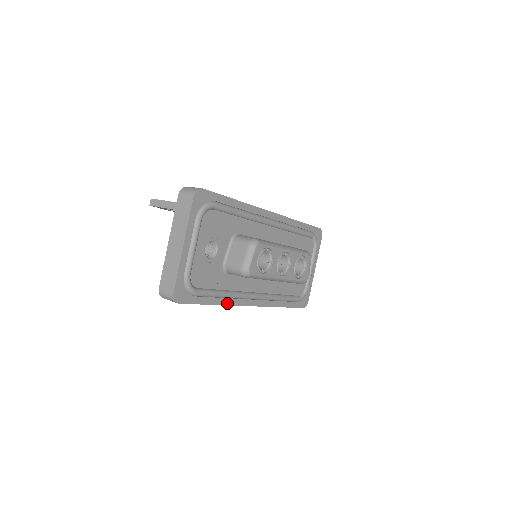
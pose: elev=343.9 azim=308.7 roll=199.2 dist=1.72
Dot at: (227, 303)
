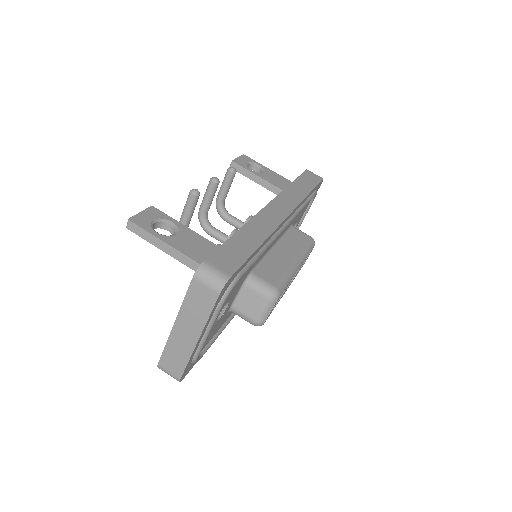
Dot at: occluded
